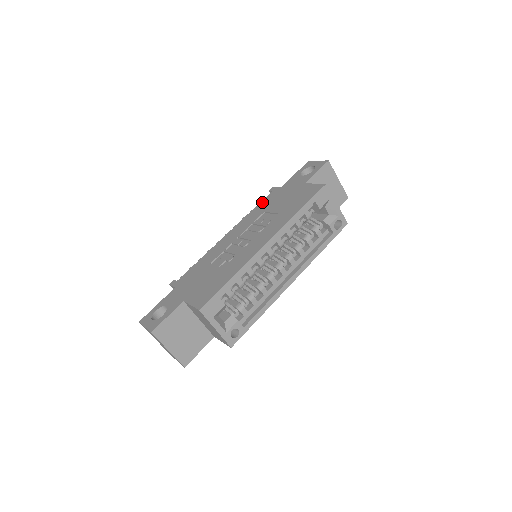
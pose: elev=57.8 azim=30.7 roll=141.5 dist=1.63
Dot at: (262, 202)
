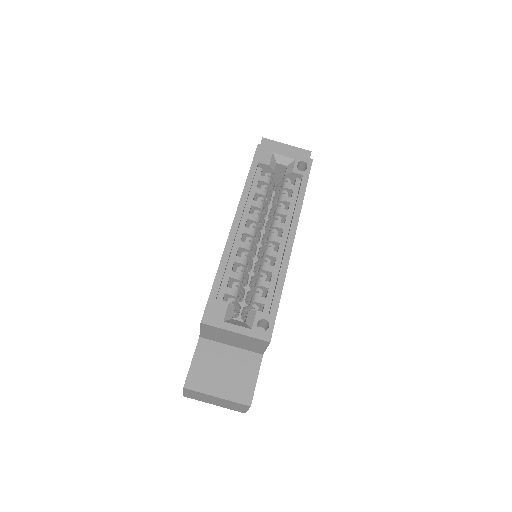
Dot at: occluded
